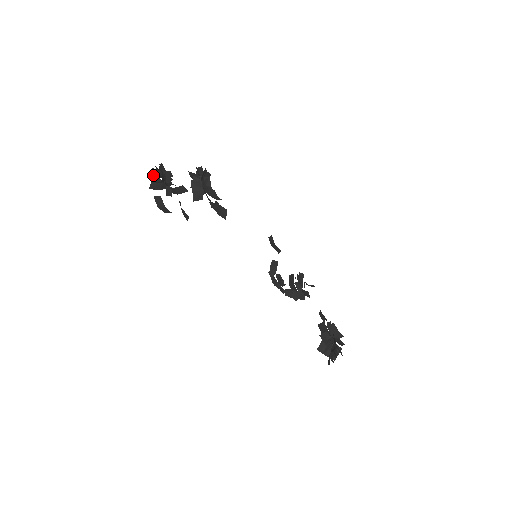
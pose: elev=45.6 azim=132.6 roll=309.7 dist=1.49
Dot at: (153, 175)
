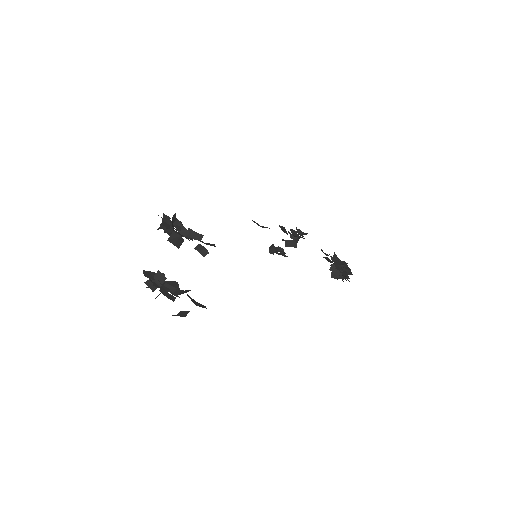
Dot at: occluded
